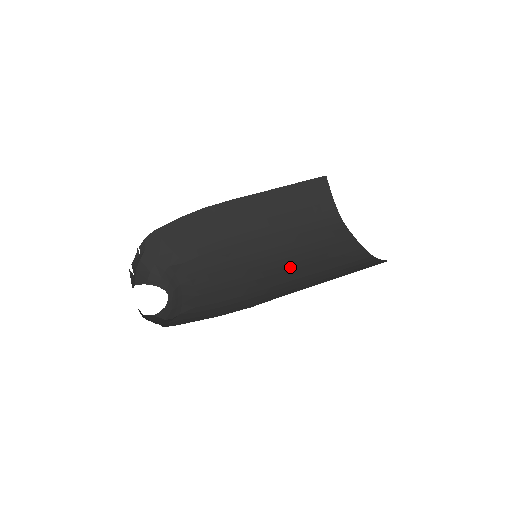
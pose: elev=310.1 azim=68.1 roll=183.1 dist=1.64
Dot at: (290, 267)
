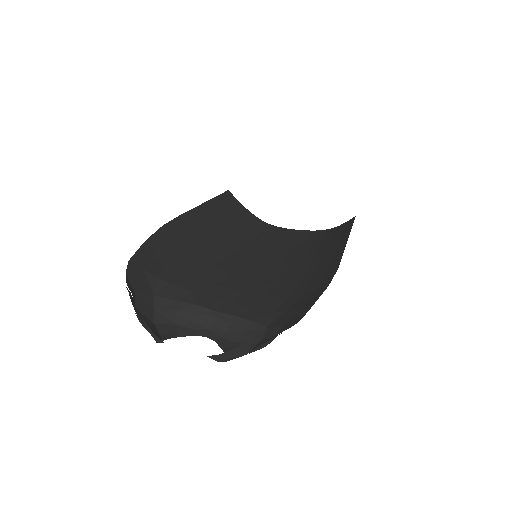
Dot at: (291, 256)
